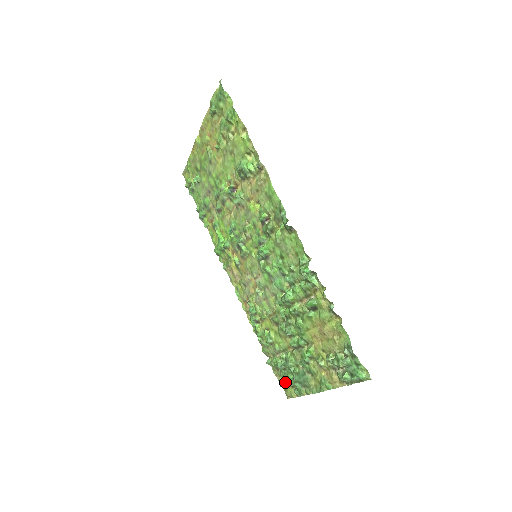
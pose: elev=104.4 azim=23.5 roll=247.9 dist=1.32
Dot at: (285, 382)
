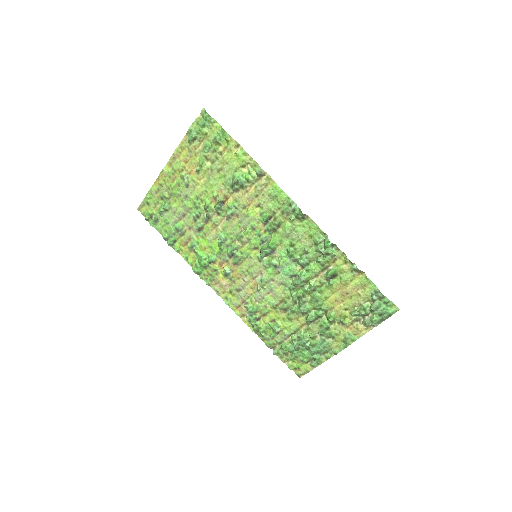
Dot at: (296, 363)
